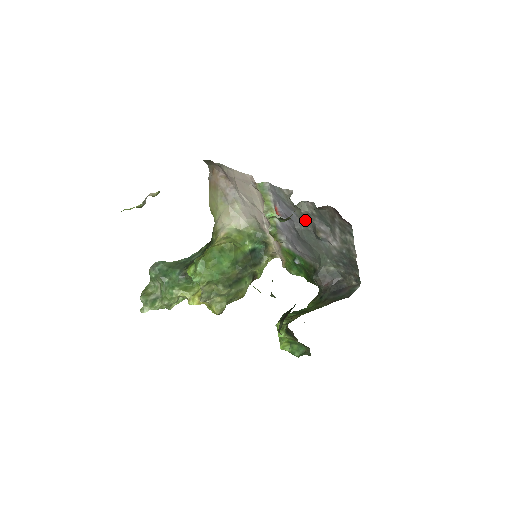
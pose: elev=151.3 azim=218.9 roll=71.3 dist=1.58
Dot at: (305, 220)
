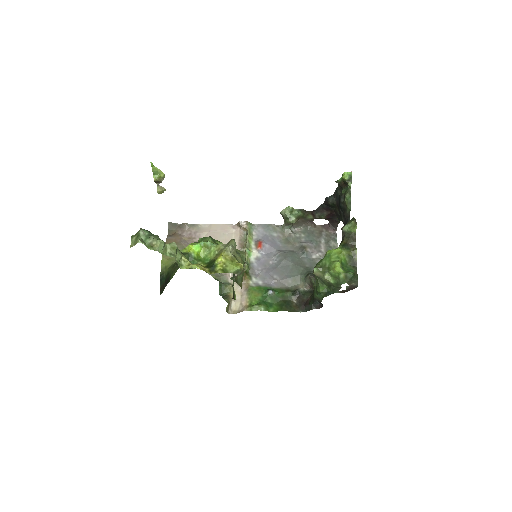
Dot at: (290, 246)
